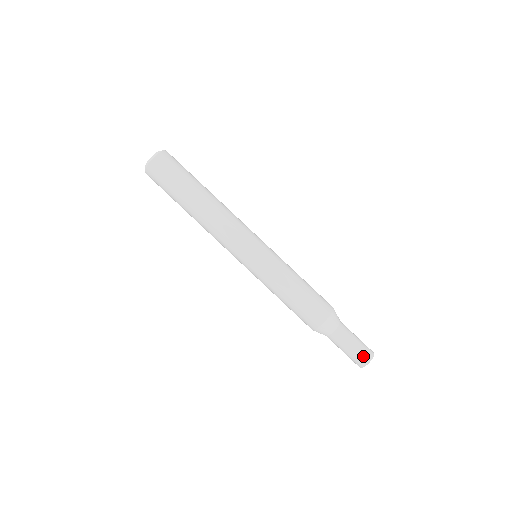
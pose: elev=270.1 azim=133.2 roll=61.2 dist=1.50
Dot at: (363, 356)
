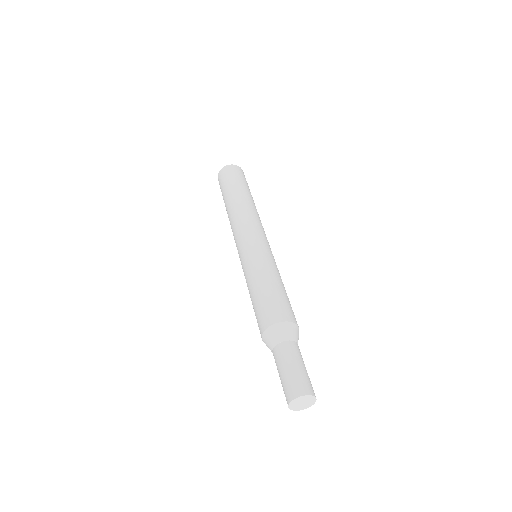
Dot at: (300, 384)
